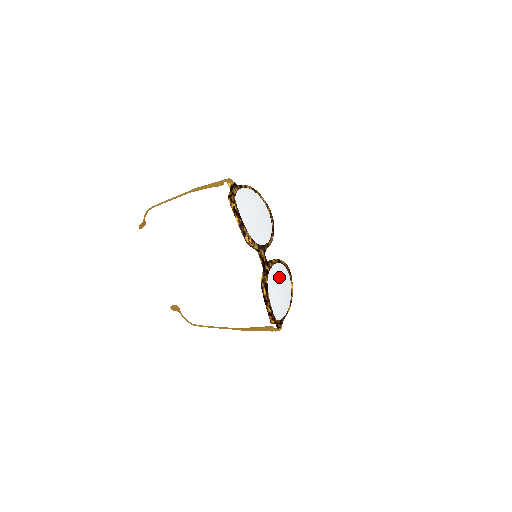
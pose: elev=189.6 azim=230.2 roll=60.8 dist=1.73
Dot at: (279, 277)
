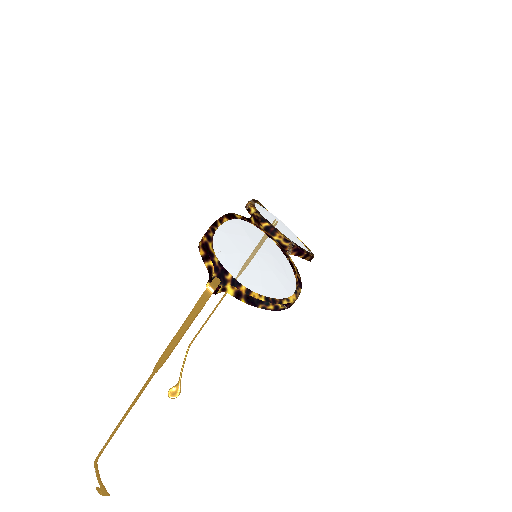
Dot at: (267, 247)
